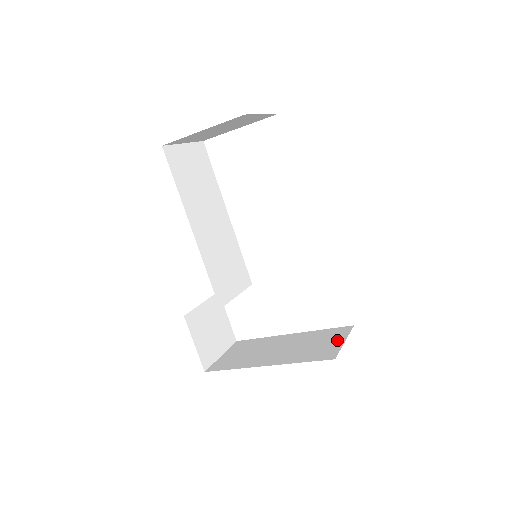
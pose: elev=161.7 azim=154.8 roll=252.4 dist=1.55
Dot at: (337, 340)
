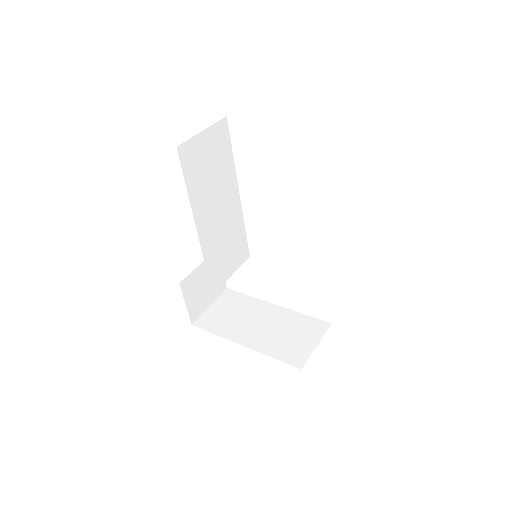
Dot at: (311, 340)
